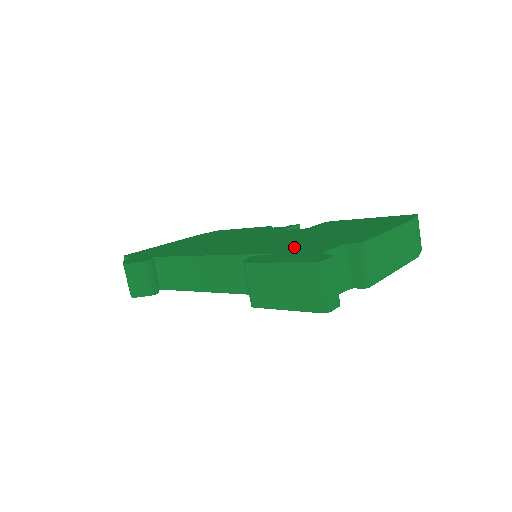
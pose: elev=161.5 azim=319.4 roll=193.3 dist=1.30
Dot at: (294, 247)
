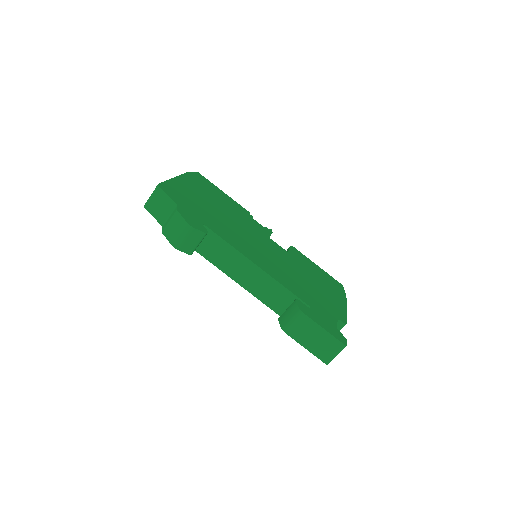
Dot at: (312, 300)
